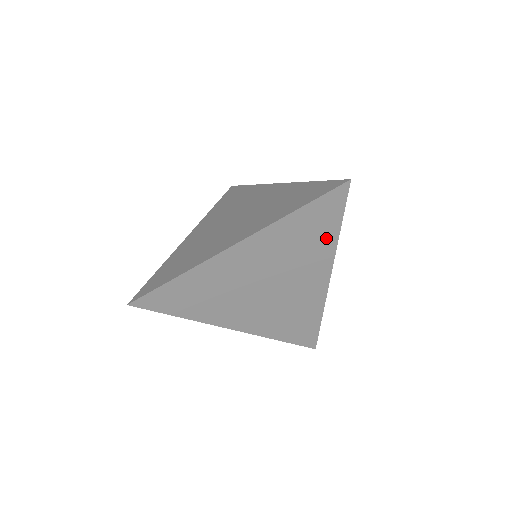
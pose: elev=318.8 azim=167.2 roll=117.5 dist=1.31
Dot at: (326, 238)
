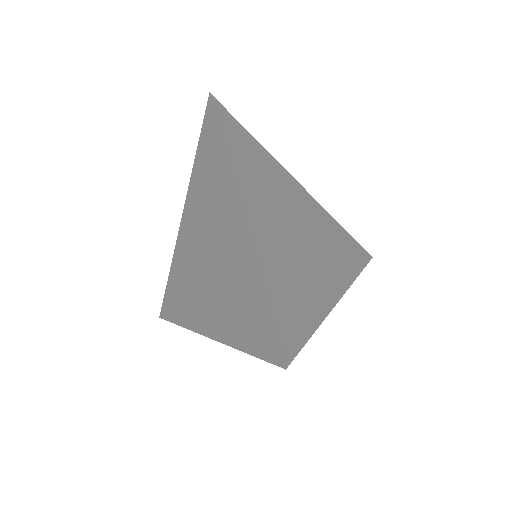
Dot at: occluded
